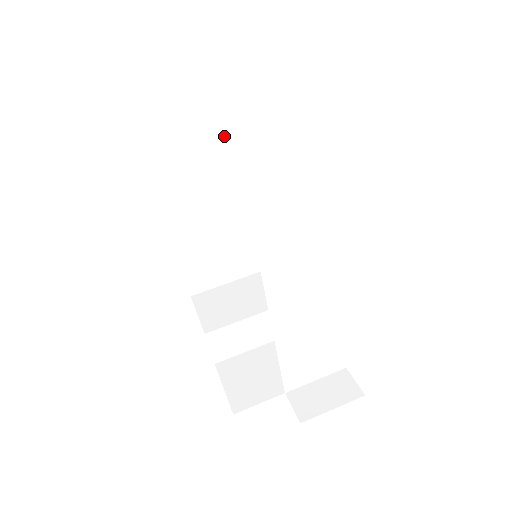
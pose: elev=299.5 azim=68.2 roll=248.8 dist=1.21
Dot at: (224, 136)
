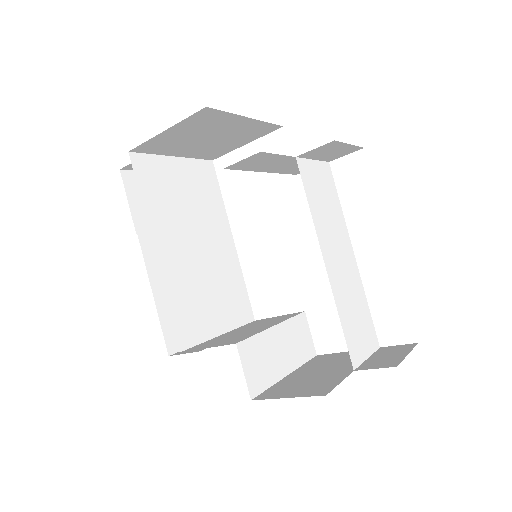
Dot at: (190, 175)
